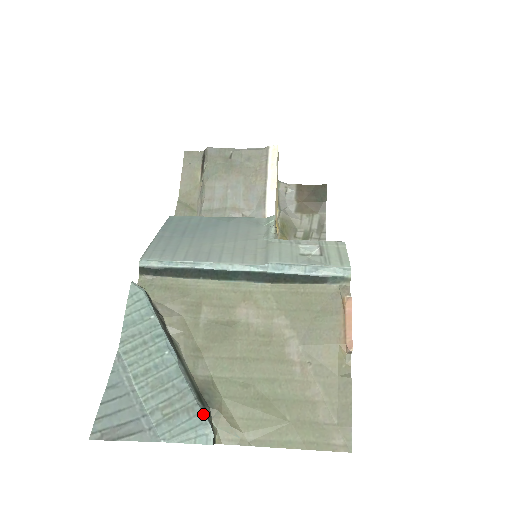
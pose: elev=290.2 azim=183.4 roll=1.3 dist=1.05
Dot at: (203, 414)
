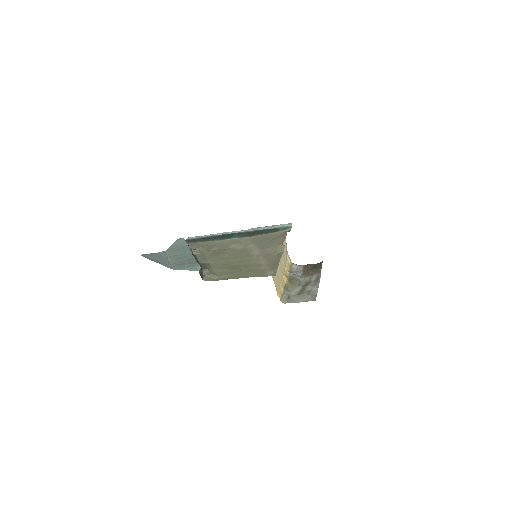
Dot at: (198, 263)
